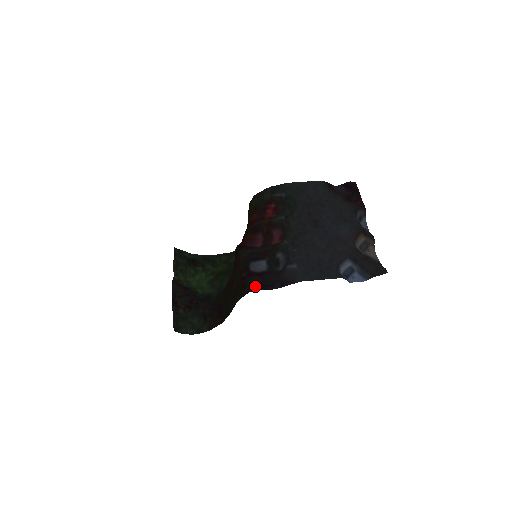
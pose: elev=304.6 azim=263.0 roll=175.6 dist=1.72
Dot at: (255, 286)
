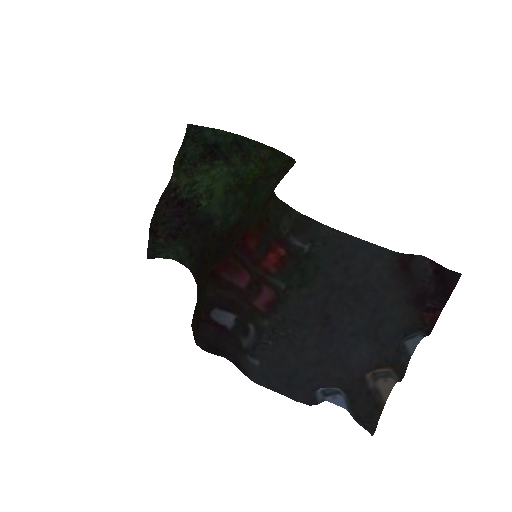
Dot at: (203, 344)
